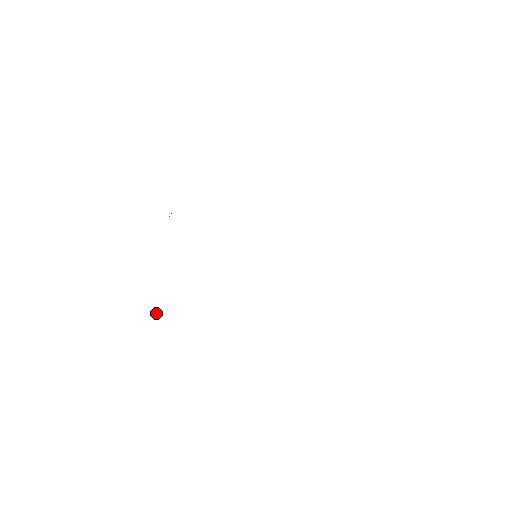
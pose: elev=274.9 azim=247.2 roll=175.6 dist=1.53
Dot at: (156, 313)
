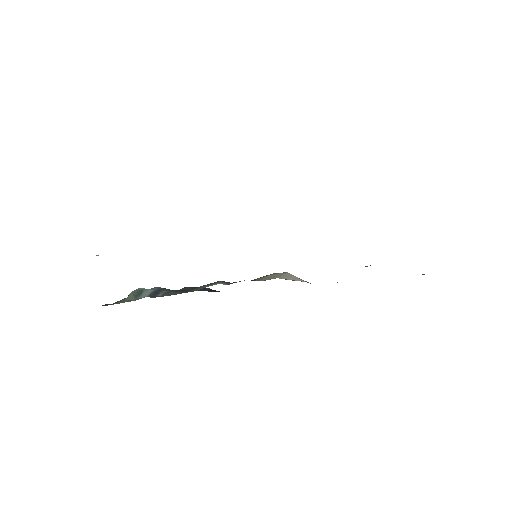
Dot at: occluded
